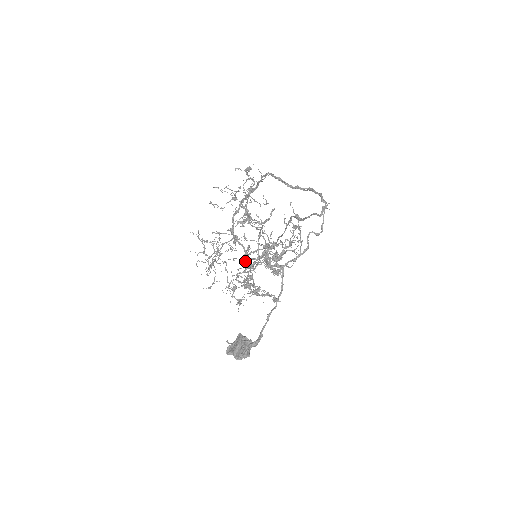
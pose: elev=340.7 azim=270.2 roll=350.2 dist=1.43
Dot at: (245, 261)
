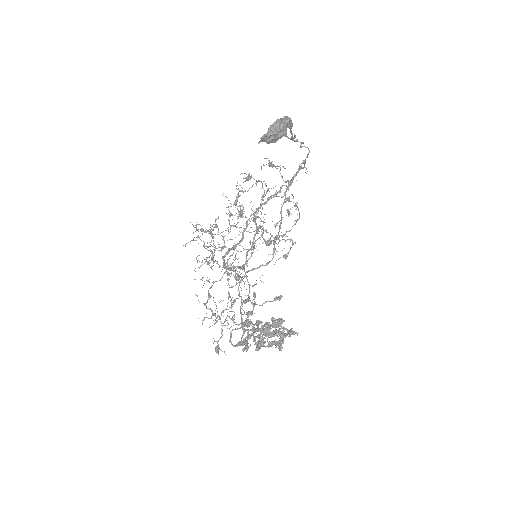
Dot at: (246, 252)
